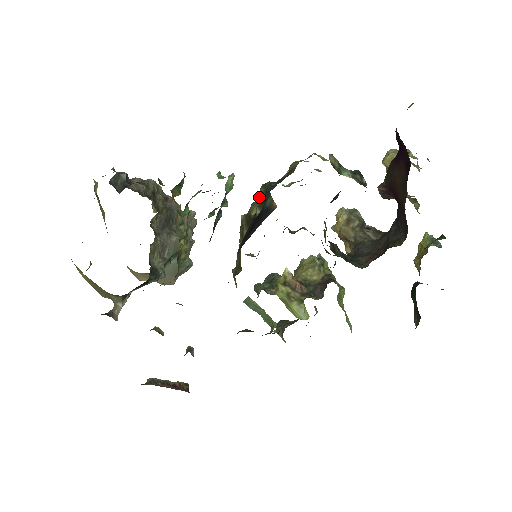
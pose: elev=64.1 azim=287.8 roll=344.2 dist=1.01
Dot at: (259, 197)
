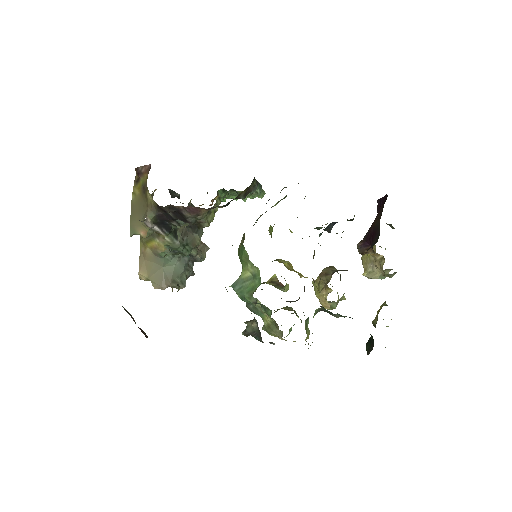
Dot at: (281, 199)
